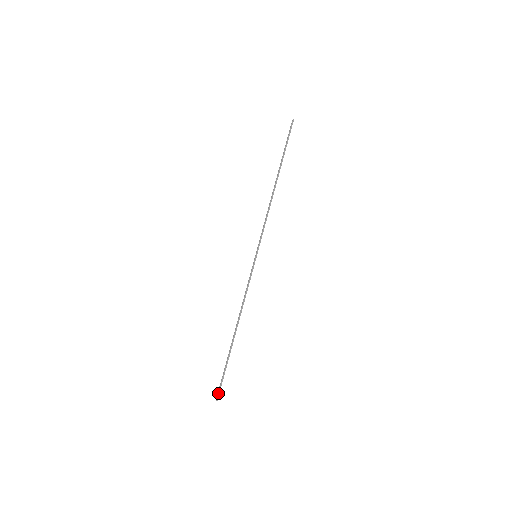
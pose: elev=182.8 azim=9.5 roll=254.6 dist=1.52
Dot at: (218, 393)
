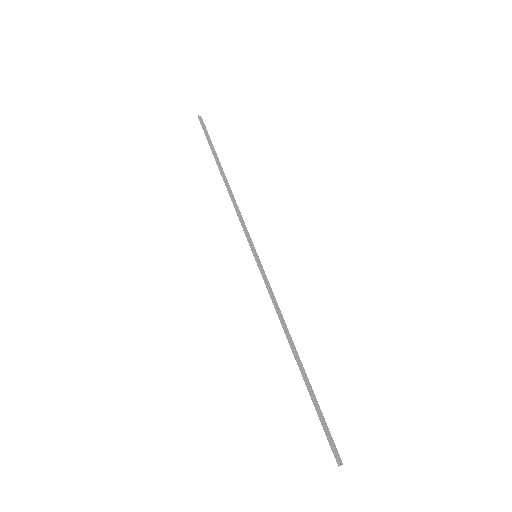
Dot at: (333, 453)
